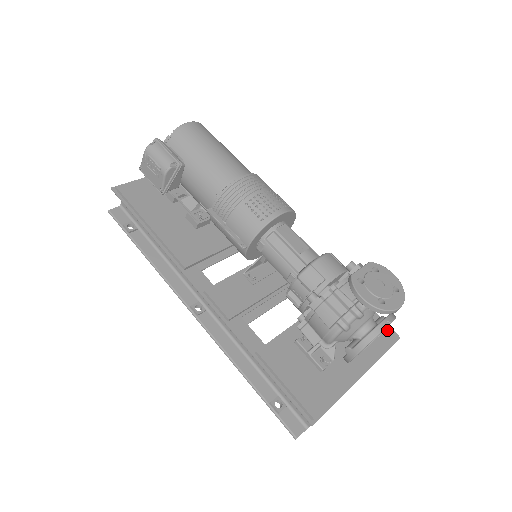
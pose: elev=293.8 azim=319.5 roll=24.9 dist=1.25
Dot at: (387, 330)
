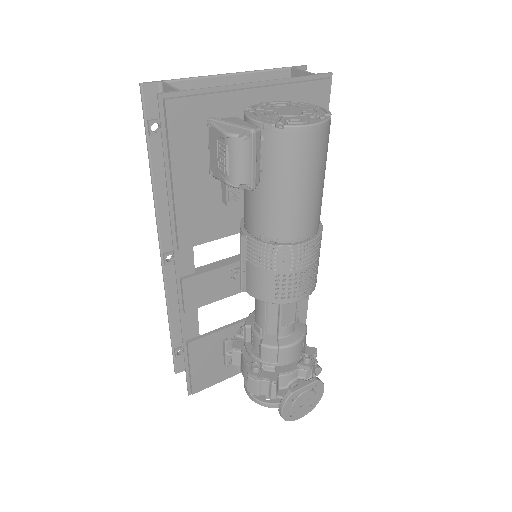
Dot at: occluded
